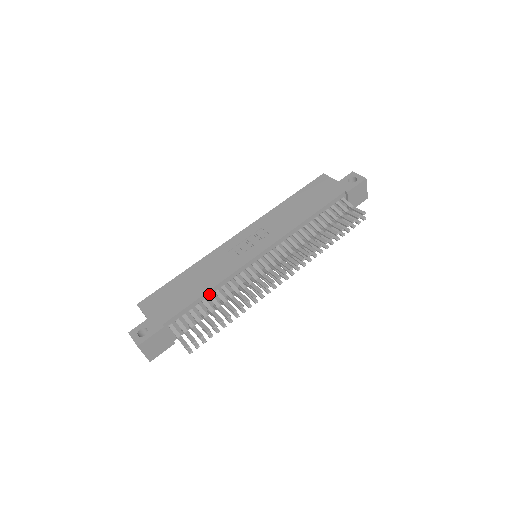
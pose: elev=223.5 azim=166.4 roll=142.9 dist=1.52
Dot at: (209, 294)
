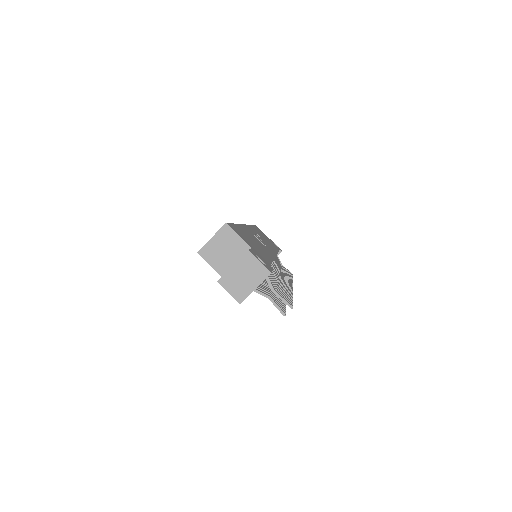
Dot at: occluded
